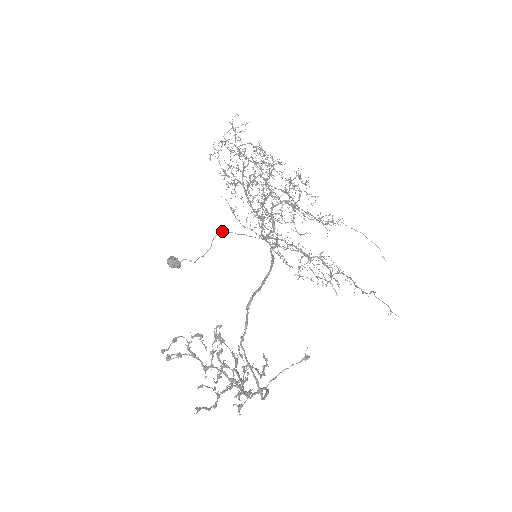
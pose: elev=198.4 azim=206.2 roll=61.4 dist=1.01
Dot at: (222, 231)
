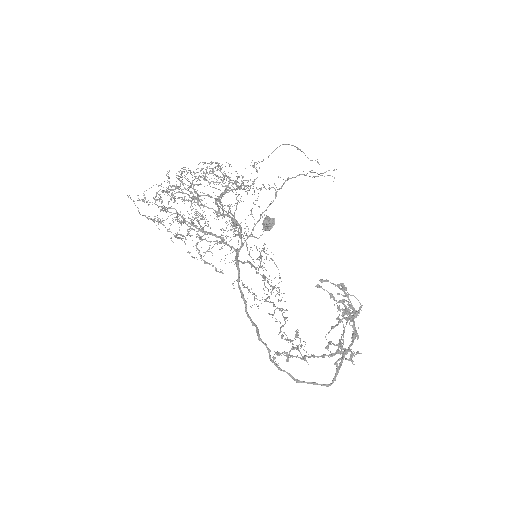
Dot at: (236, 234)
